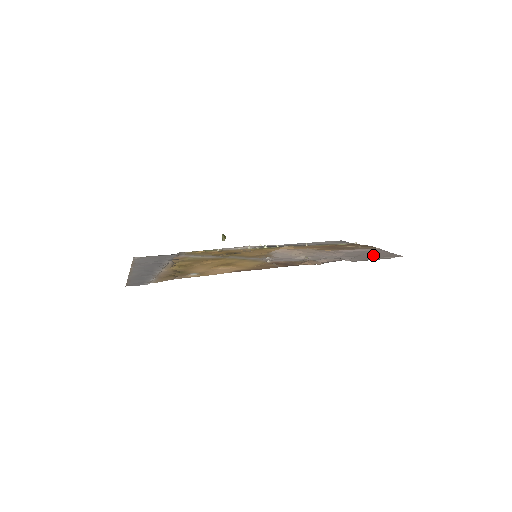
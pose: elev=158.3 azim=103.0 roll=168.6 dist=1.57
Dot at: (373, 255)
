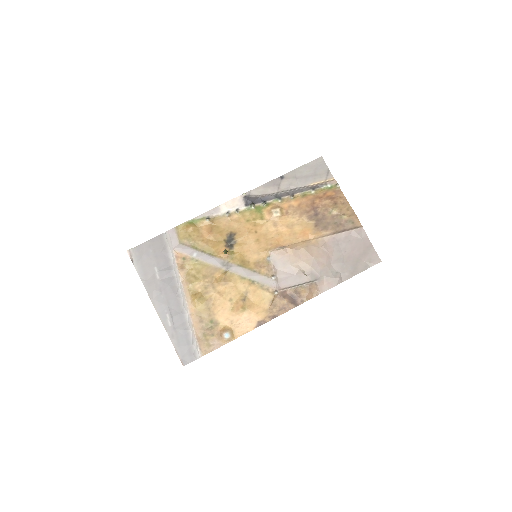
Dot at: (358, 256)
